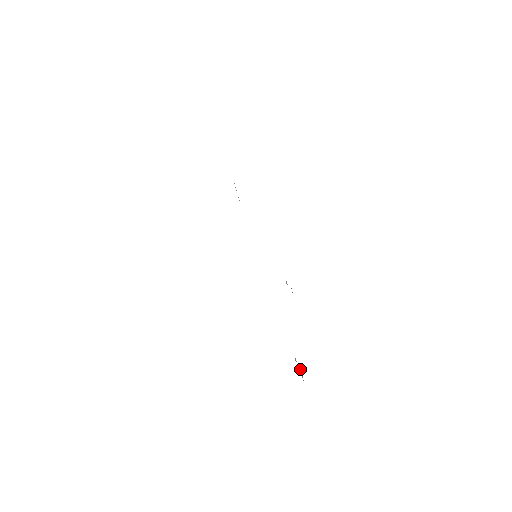
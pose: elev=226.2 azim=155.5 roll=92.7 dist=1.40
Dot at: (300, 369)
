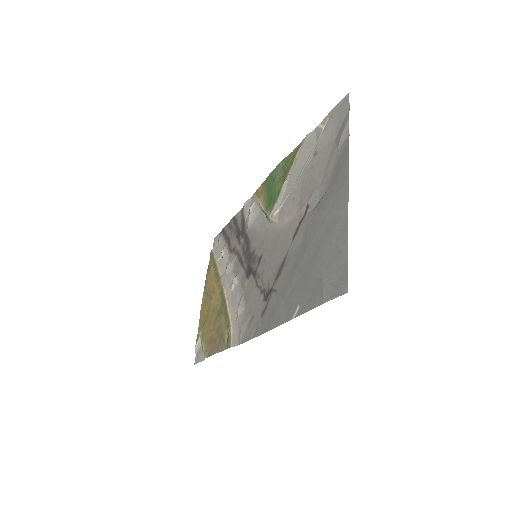
Dot at: (199, 342)
